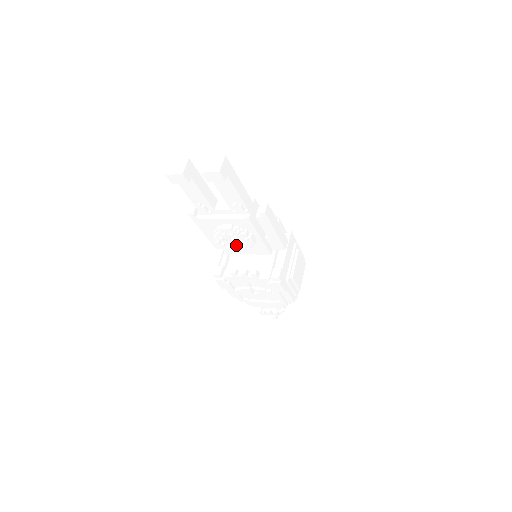
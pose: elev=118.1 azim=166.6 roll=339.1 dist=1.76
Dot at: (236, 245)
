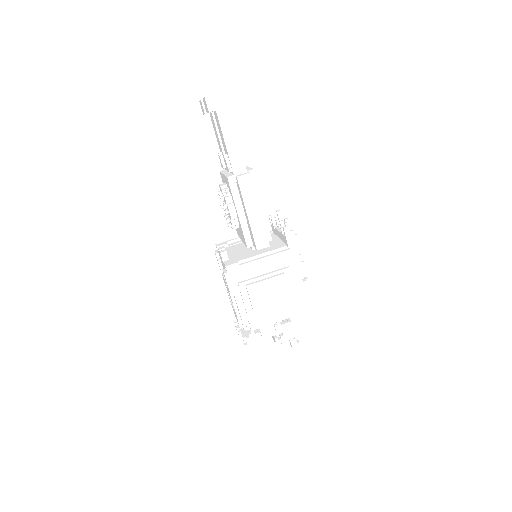
Dot at: occluded
